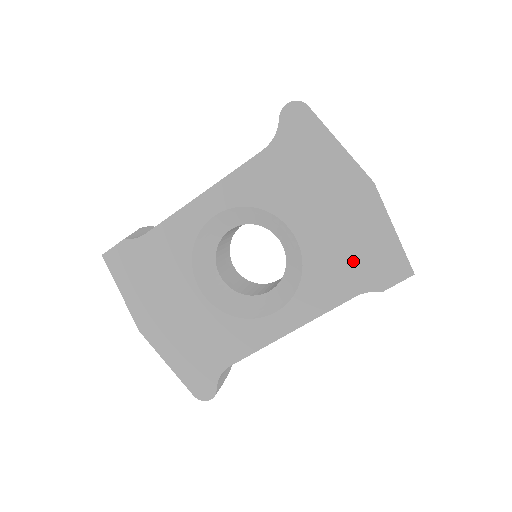
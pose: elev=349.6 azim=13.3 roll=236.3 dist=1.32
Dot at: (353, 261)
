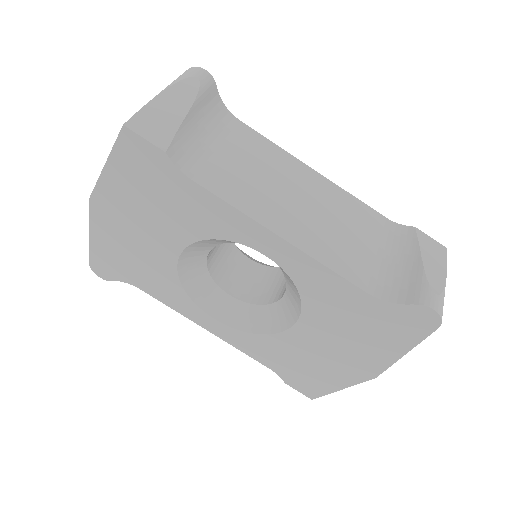
Dot at: (297, 367)
